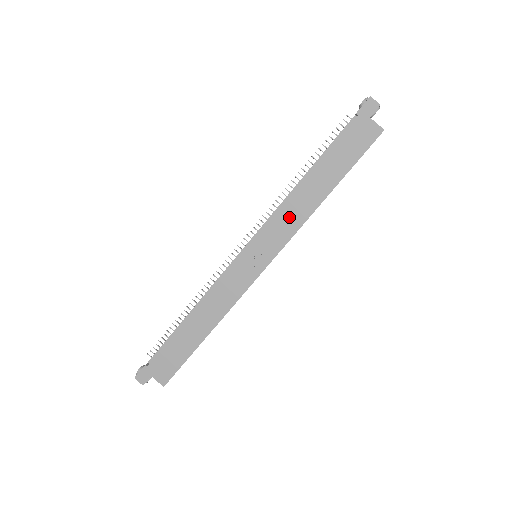
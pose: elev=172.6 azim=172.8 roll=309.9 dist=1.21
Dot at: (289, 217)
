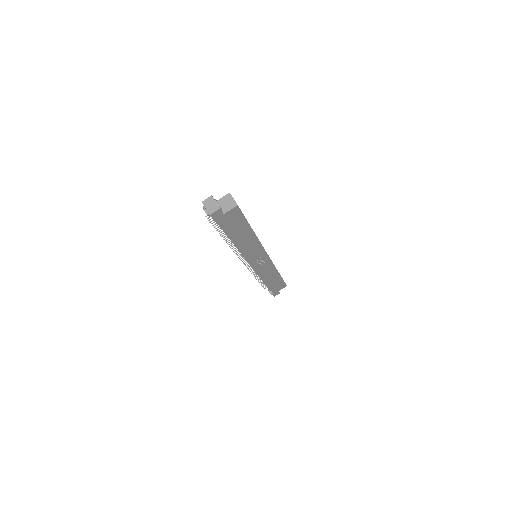
Dot at: (251, 249)
